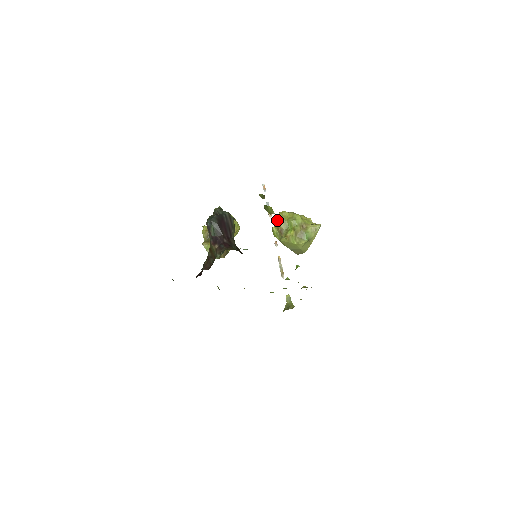
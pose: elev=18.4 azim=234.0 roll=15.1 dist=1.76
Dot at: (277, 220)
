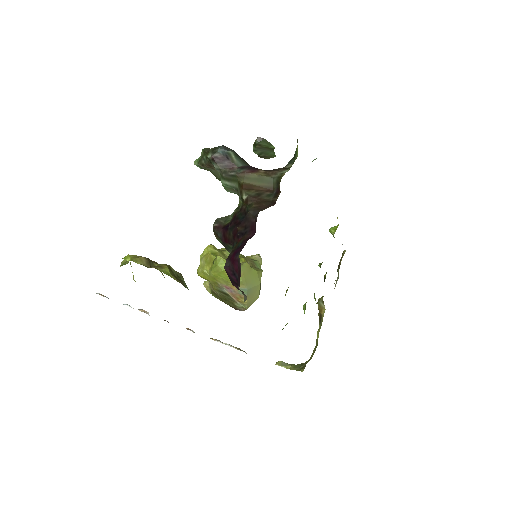
Dot at: (211, 254)
